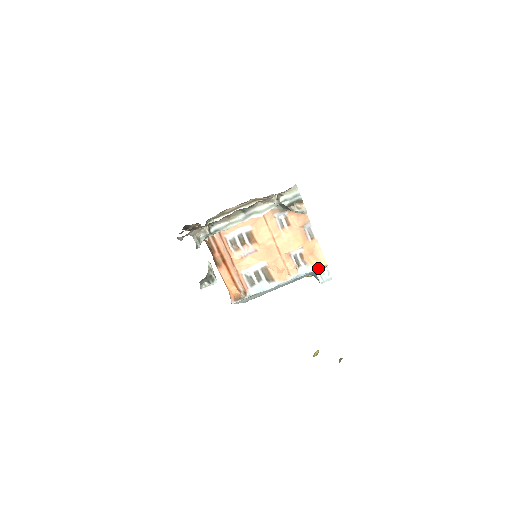
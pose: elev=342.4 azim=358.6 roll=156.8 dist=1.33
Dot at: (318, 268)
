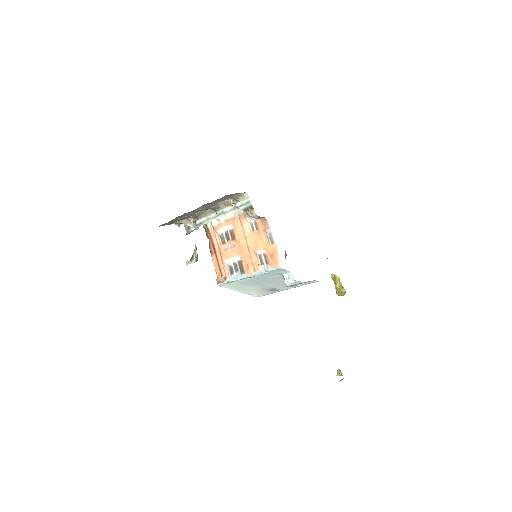
Dot at: (274, 269)
